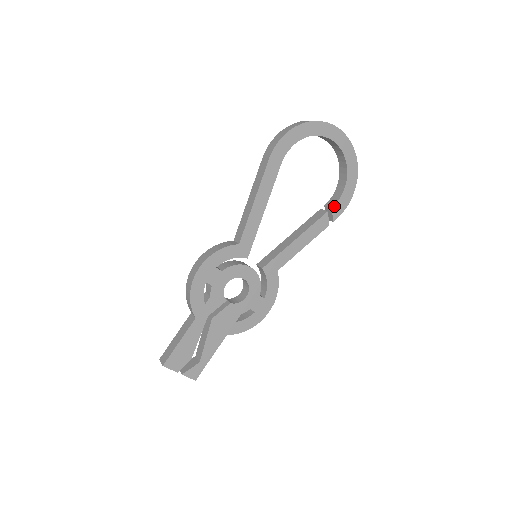
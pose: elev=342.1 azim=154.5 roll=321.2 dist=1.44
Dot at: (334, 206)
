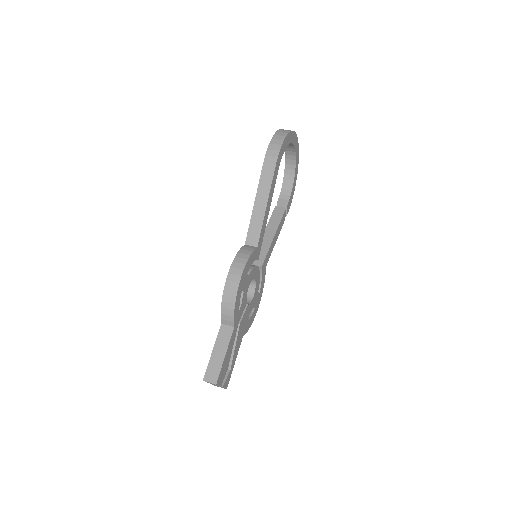
Dot at: (288, 203)
